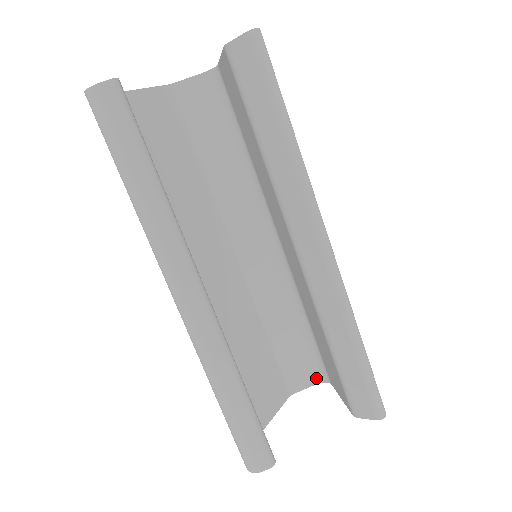
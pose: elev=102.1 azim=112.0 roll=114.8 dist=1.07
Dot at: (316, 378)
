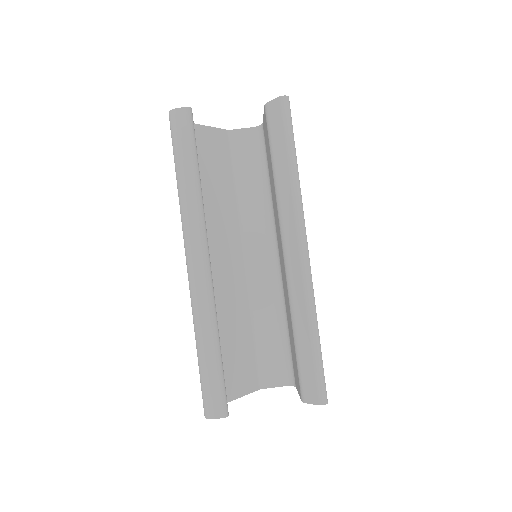
Dot at: (285, 380)
